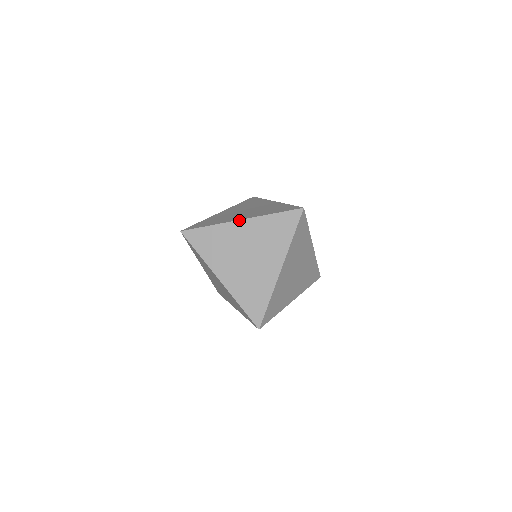
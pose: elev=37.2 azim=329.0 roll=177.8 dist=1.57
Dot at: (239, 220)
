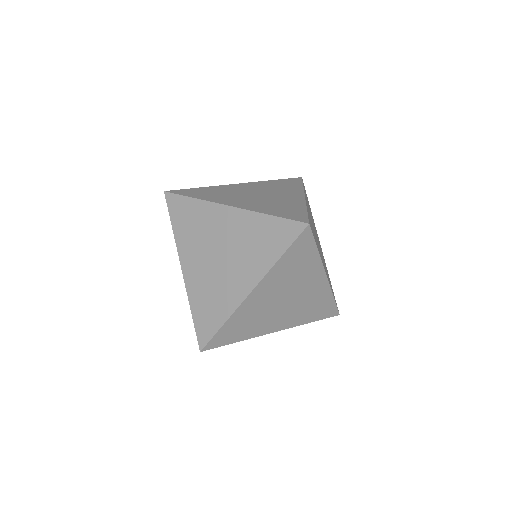
Dot at: (249, 294)
